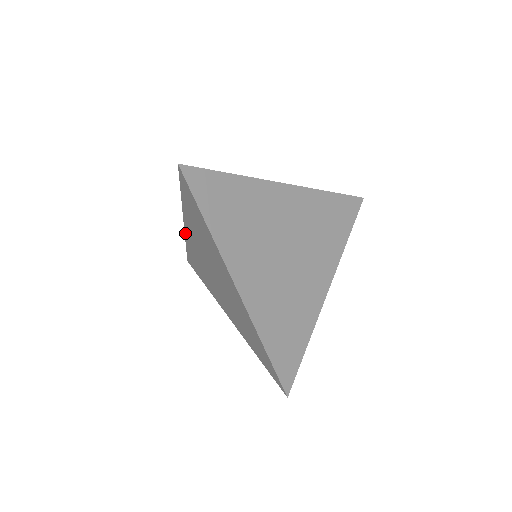
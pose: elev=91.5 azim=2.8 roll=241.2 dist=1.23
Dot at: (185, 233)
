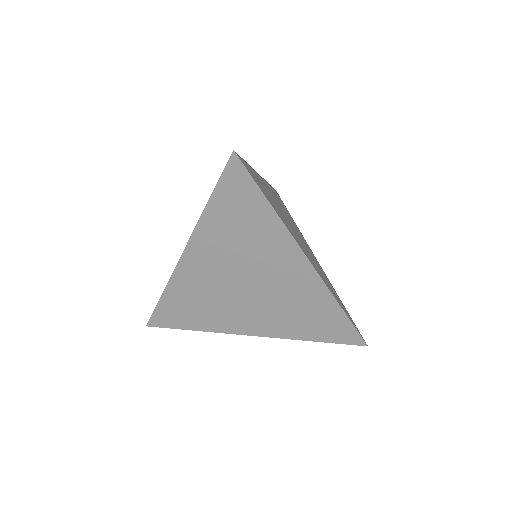
Dot at: (176, 269)
